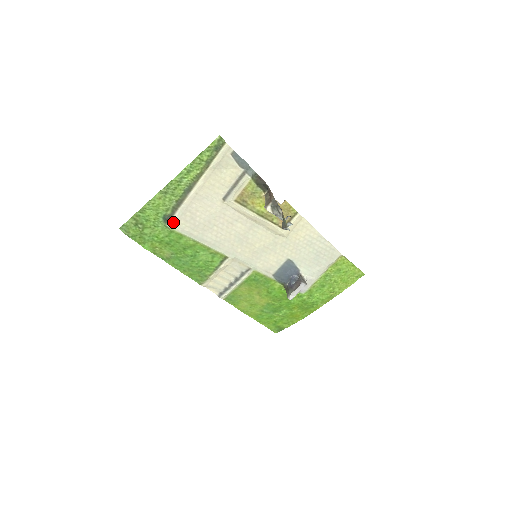
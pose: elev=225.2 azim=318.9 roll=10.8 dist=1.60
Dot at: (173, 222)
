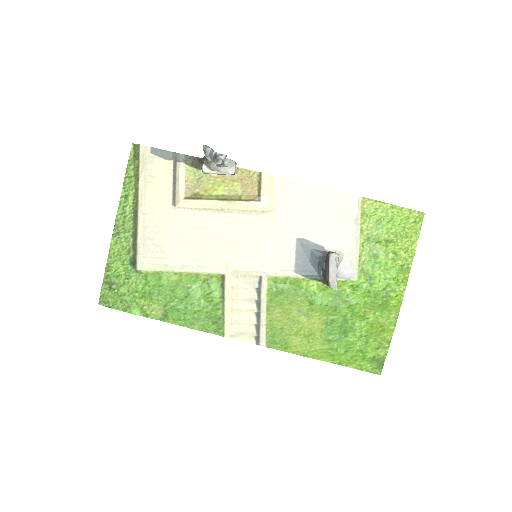
Dot at: (140, 261)
